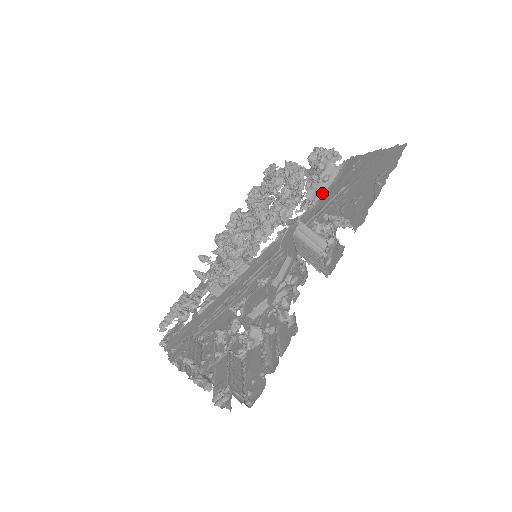
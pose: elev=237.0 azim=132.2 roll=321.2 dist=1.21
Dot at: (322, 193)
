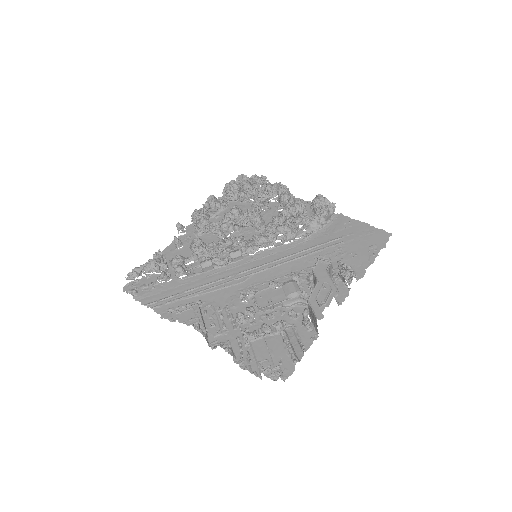
Dot at: (317, 231)
